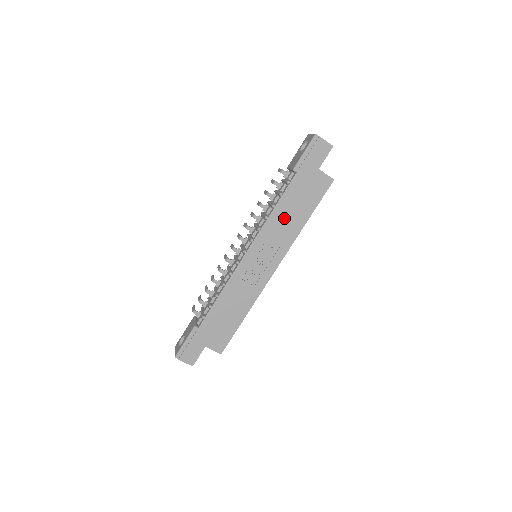
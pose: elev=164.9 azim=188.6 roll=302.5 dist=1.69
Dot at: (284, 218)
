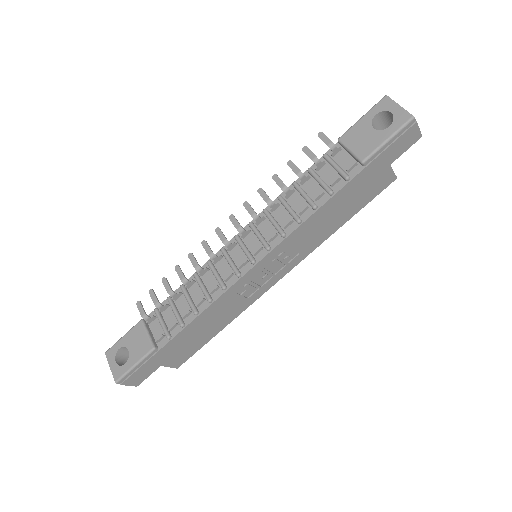
Dot at: (320, 223)
